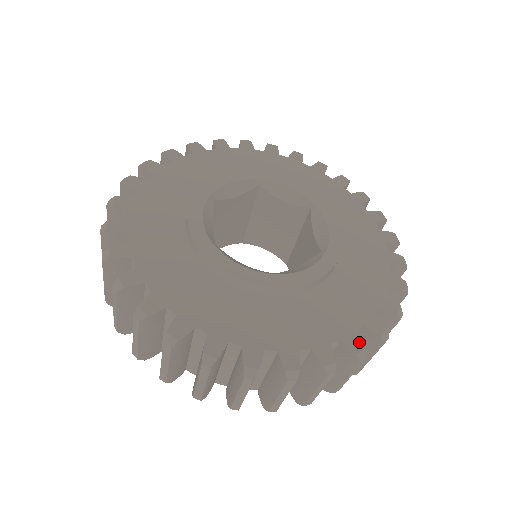
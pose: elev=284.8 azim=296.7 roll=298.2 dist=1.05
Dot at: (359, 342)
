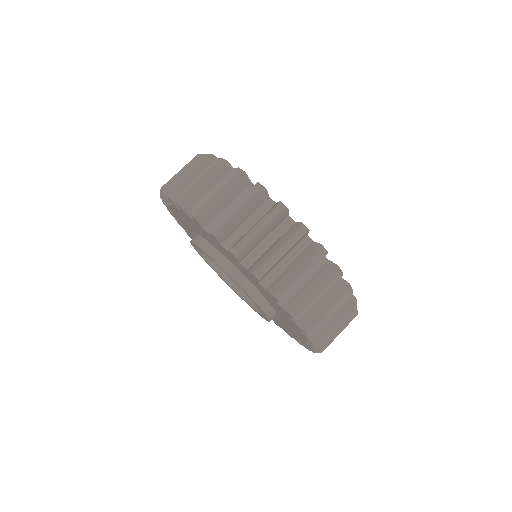
Dot at: occluded
